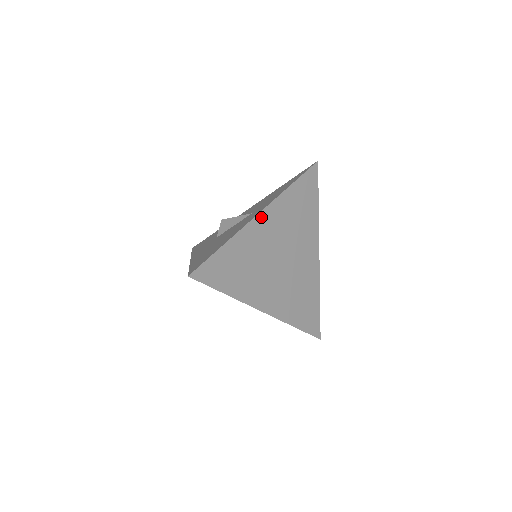
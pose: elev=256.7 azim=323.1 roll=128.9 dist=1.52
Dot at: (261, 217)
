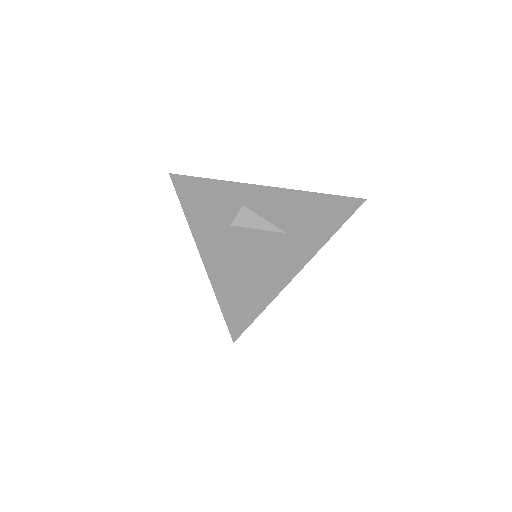
Dot at: occluded
